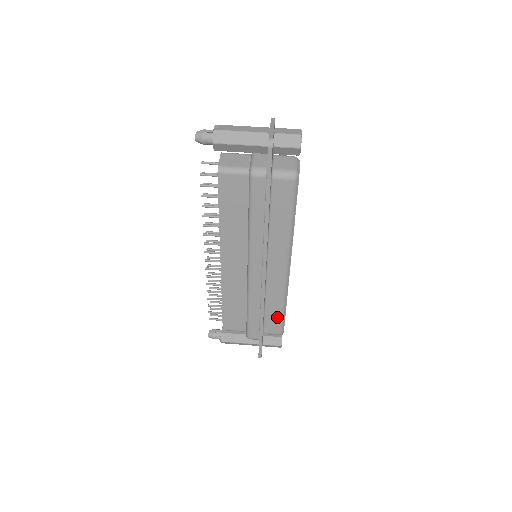
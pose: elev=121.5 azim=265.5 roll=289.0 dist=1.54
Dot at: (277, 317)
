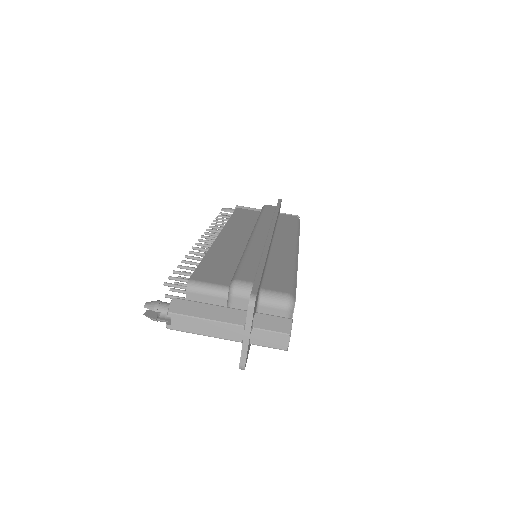
Dot at: occluded
